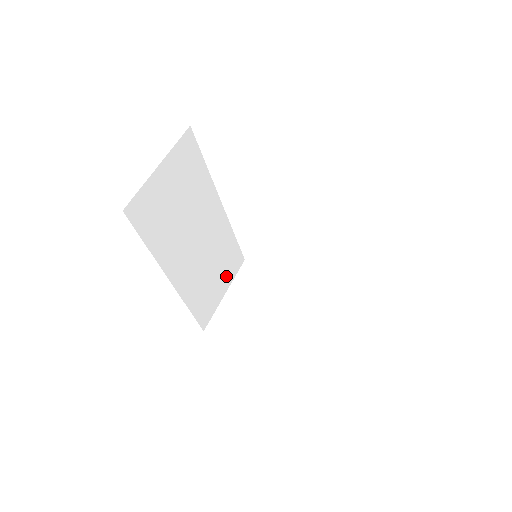
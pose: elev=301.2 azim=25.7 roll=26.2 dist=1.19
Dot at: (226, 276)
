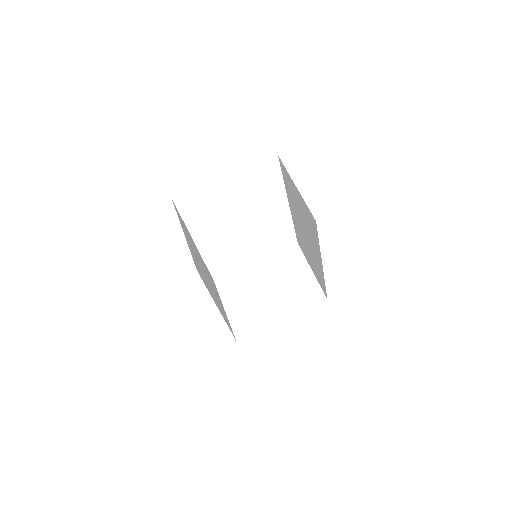
Dot at: occluded
